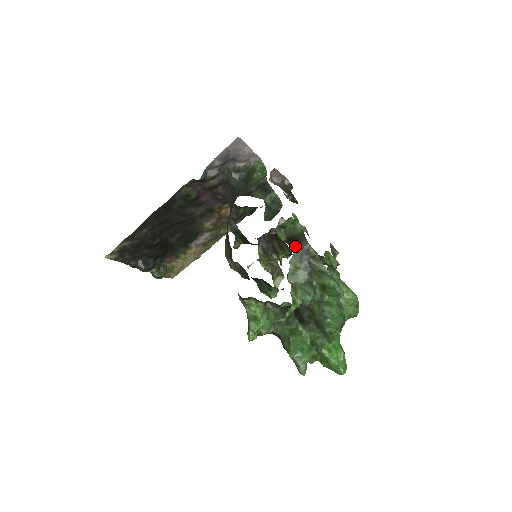
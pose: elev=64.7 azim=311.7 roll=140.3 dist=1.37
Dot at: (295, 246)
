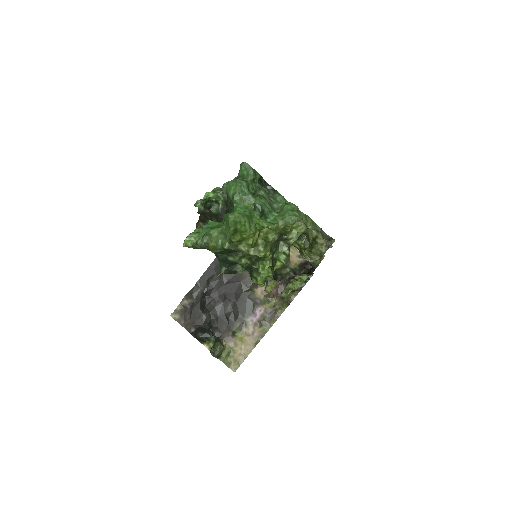
Dot at: occluded
